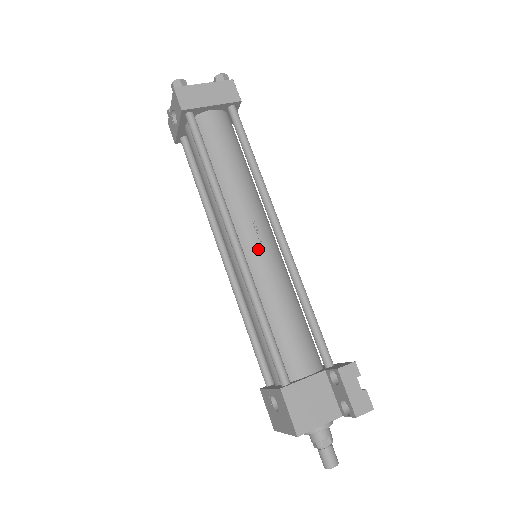
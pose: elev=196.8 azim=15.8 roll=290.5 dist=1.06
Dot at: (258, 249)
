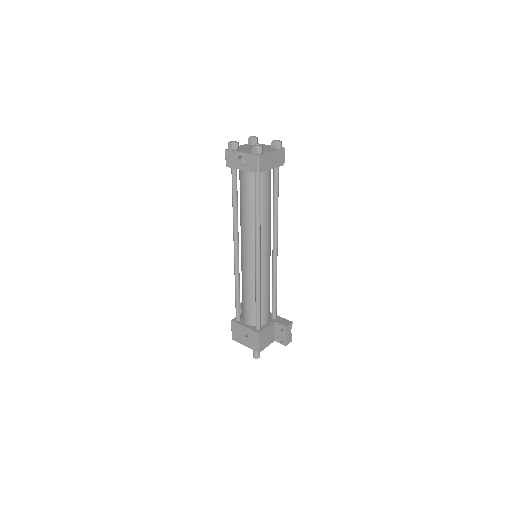
Dot at: (266, 260)
